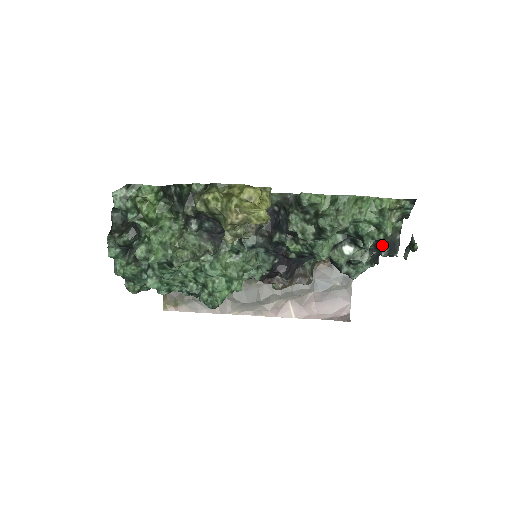
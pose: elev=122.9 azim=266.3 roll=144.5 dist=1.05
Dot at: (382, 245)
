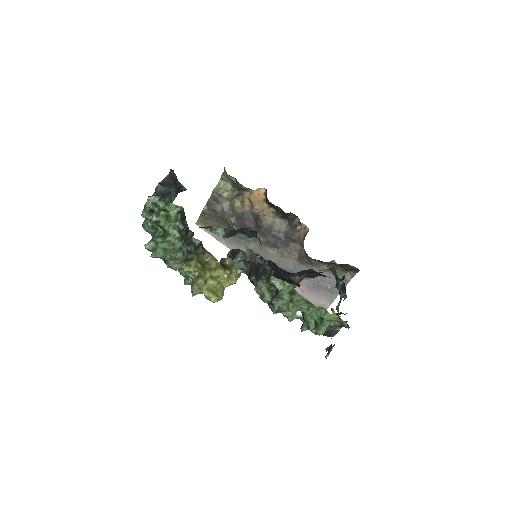
Dot at: occluded
